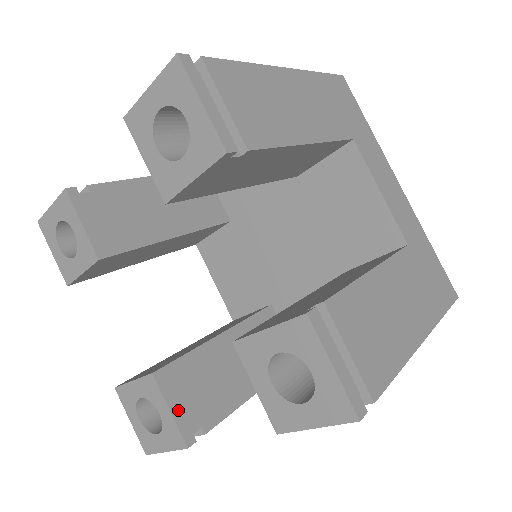
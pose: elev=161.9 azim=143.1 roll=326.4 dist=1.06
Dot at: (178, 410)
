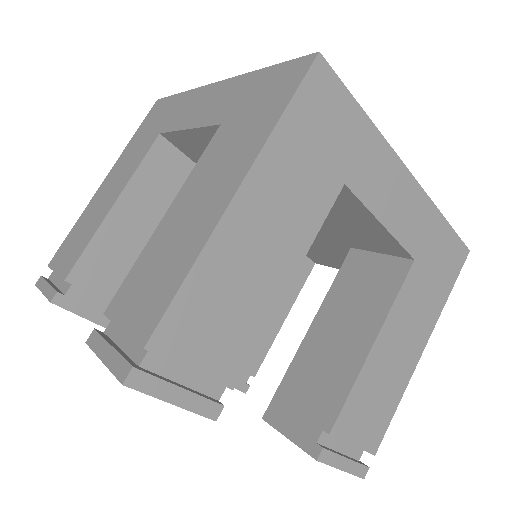
Dot at: occluded
